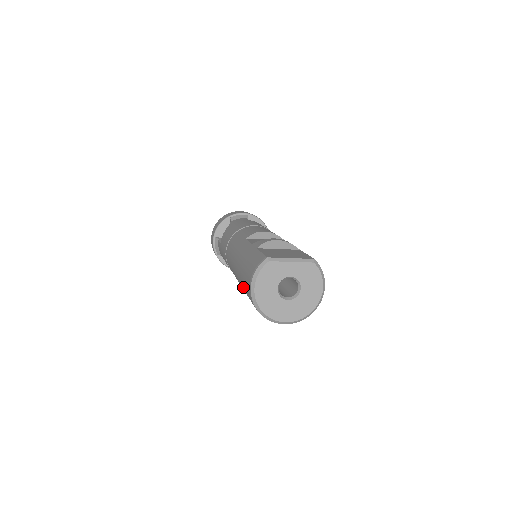
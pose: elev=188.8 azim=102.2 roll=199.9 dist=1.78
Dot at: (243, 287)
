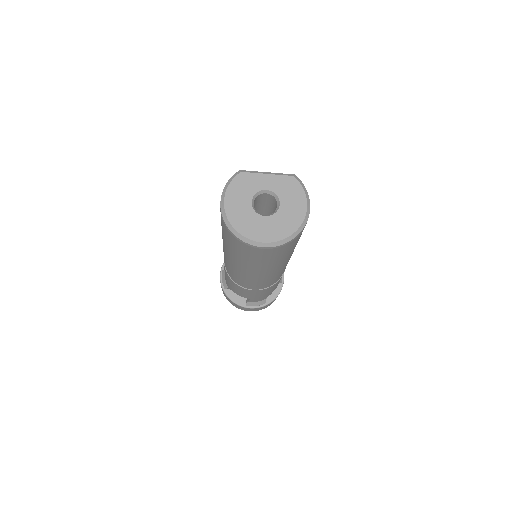
Dot at: (223, 234)
